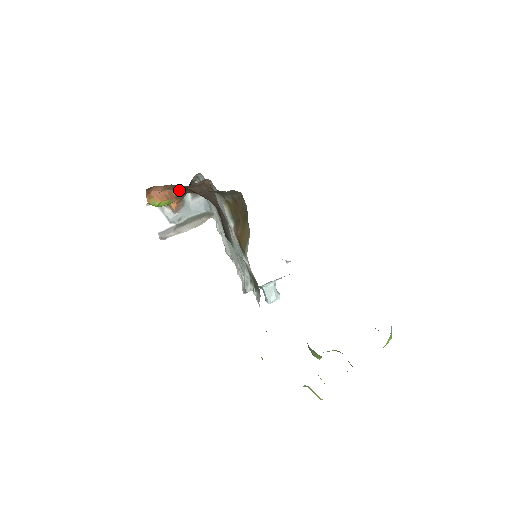
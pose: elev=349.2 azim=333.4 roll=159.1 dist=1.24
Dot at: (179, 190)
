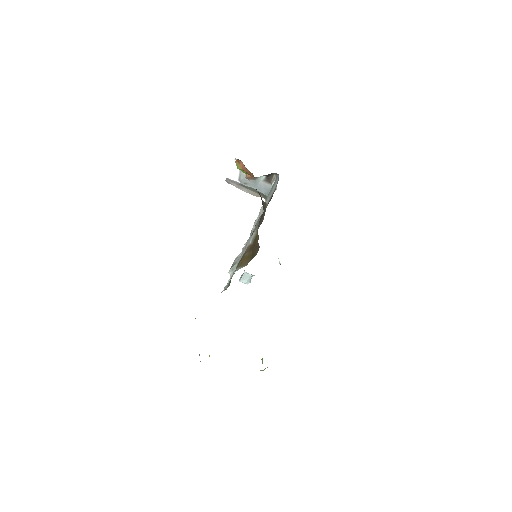
Dot at: occluded
